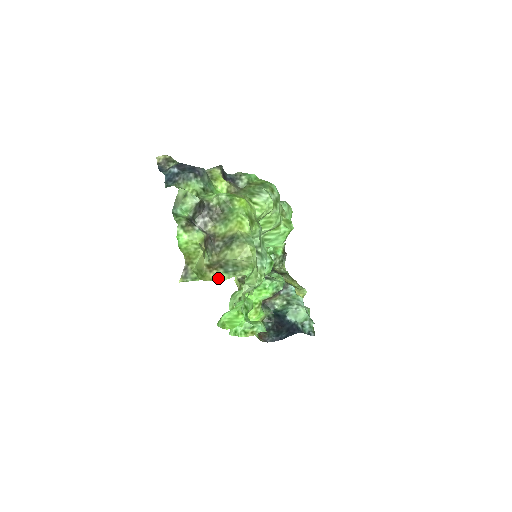
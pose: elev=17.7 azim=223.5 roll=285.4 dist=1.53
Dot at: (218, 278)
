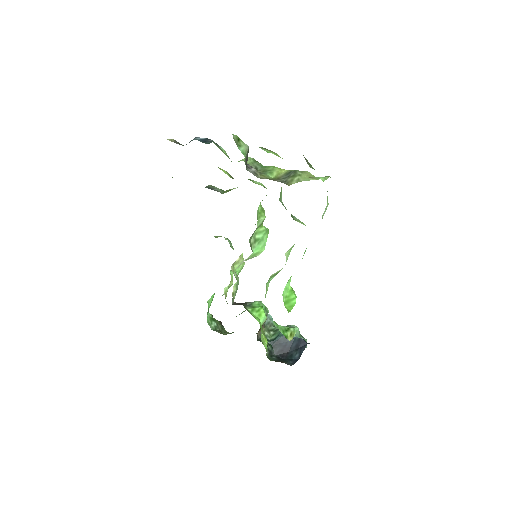
Dot at: (320, 178)
